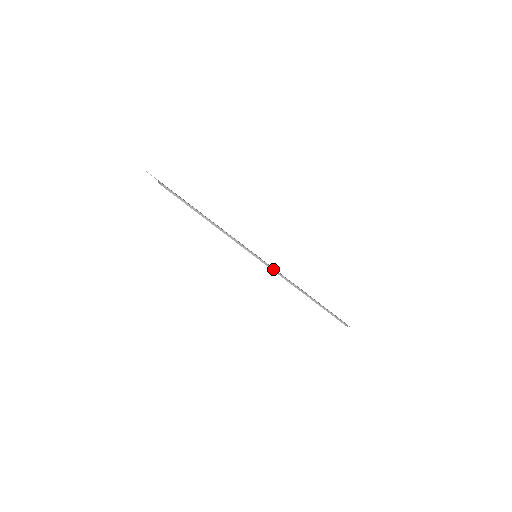
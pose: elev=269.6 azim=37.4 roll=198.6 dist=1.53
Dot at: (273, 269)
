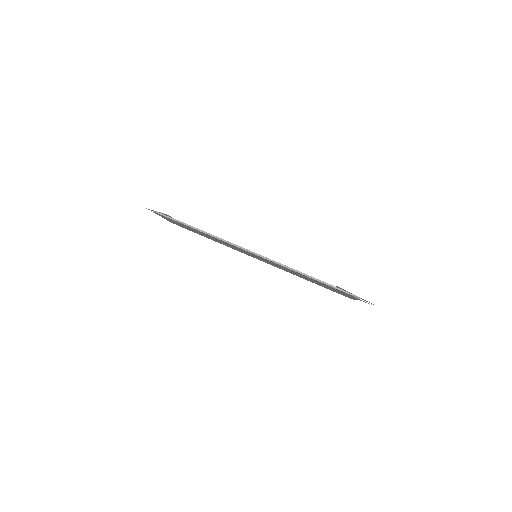
Dot at: (260, 255)
